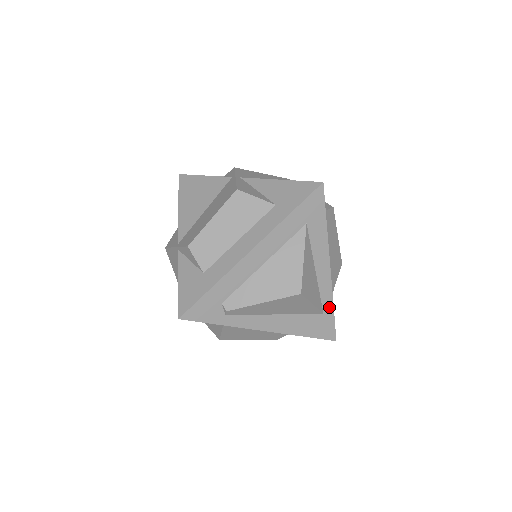
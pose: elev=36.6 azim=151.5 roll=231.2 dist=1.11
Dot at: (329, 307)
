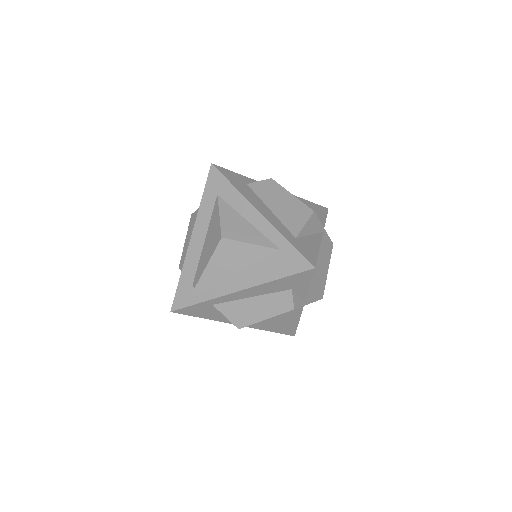
Dot at: (282, 242)
